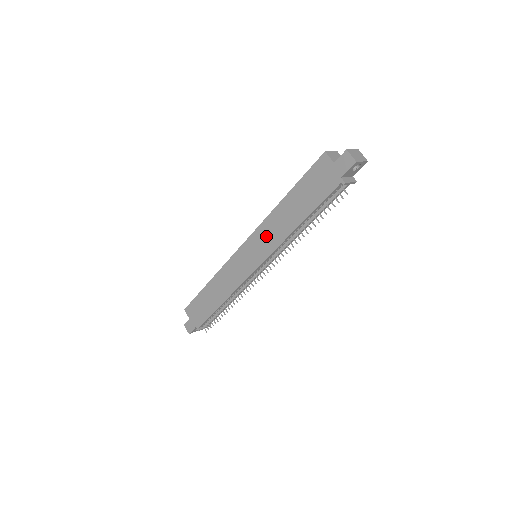
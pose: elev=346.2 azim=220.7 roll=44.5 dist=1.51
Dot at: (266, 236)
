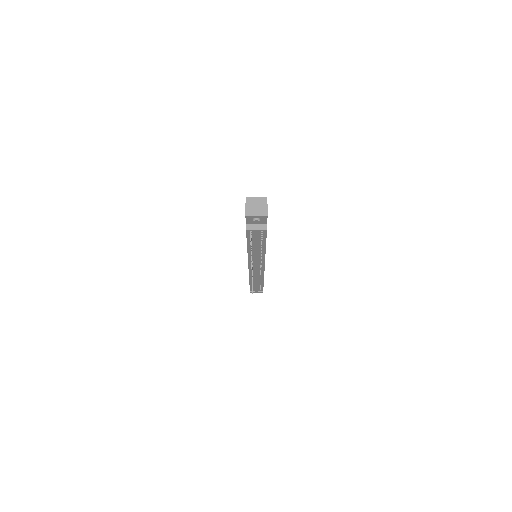
Dot at: occluded
